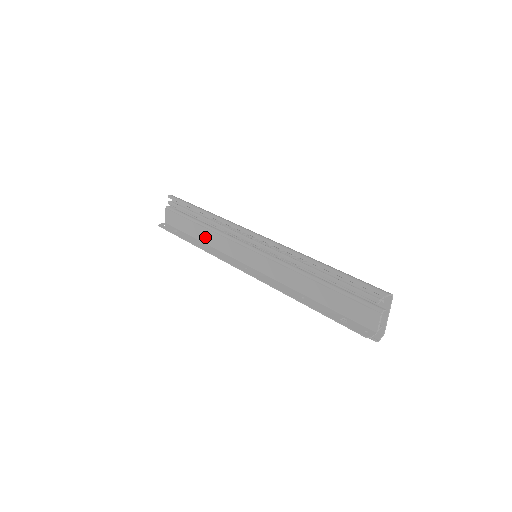
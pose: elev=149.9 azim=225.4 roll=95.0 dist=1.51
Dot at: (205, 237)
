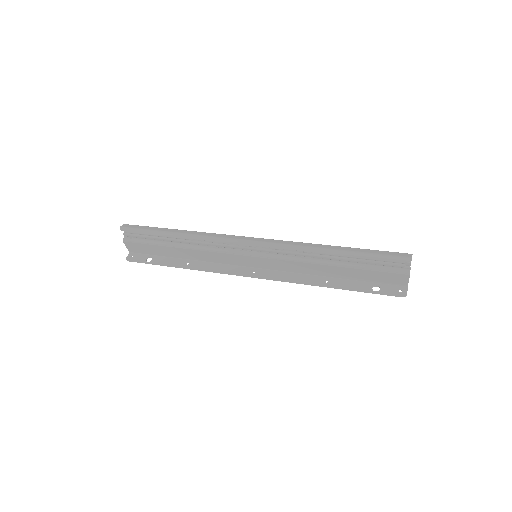
Dot at: (189, 256)
